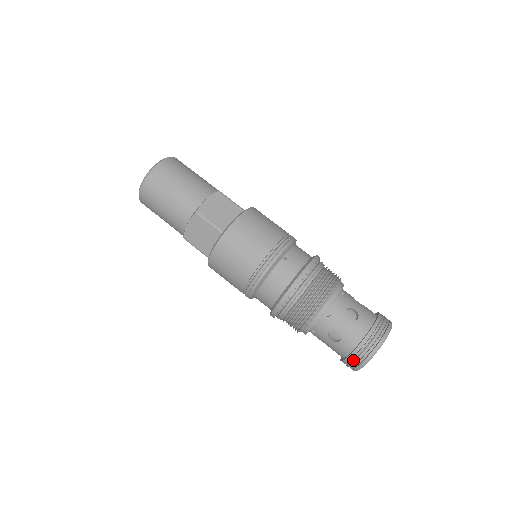
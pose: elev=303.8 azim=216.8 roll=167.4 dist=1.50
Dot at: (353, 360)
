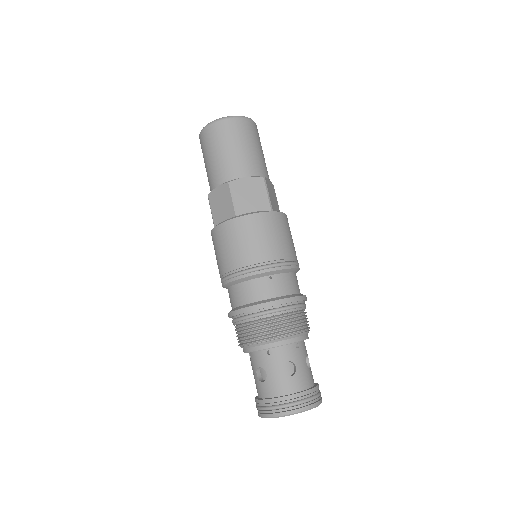
Dot at: (261, 406)
